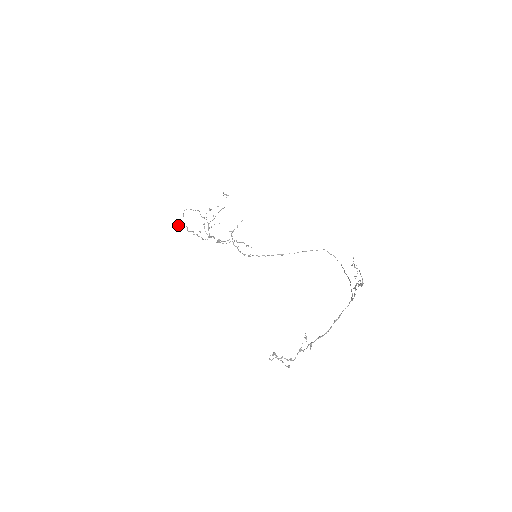
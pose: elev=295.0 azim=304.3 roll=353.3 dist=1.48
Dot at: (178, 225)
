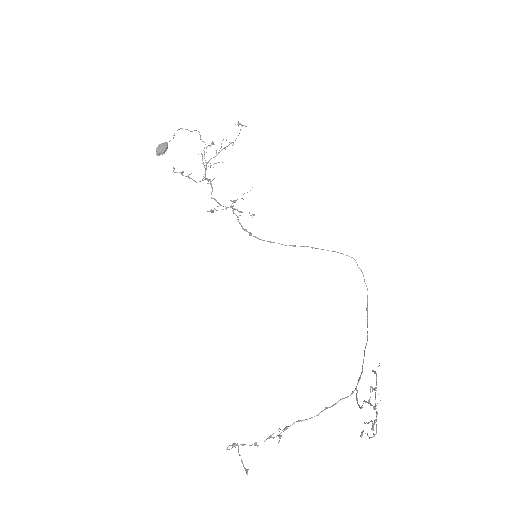
Dot at: (164, 151)
